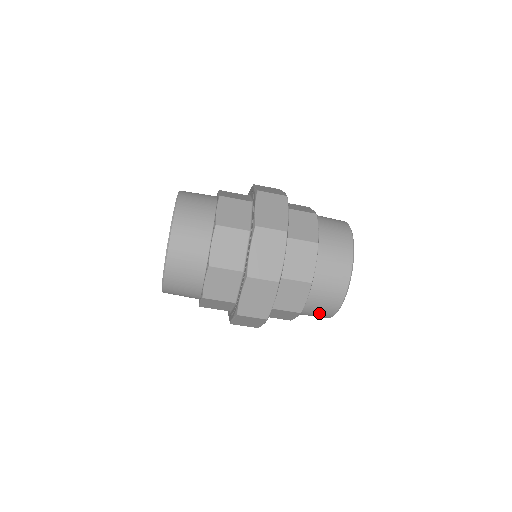
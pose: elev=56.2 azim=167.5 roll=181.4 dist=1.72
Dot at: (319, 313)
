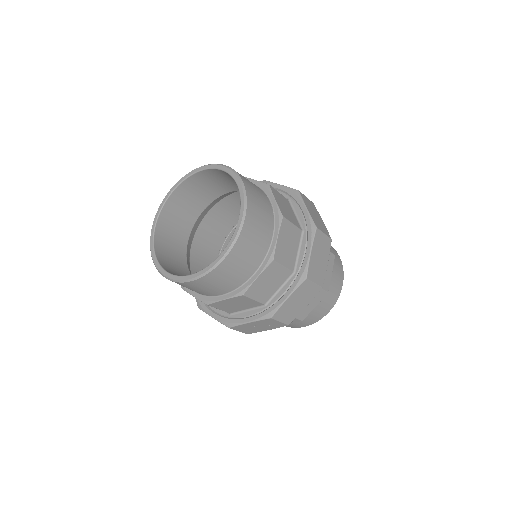
Dot at: (326, 303)
